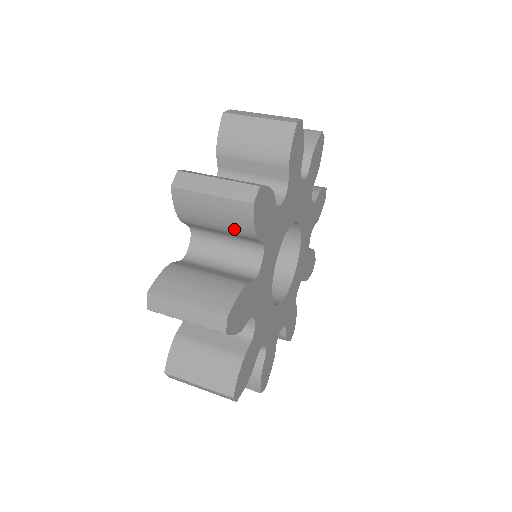
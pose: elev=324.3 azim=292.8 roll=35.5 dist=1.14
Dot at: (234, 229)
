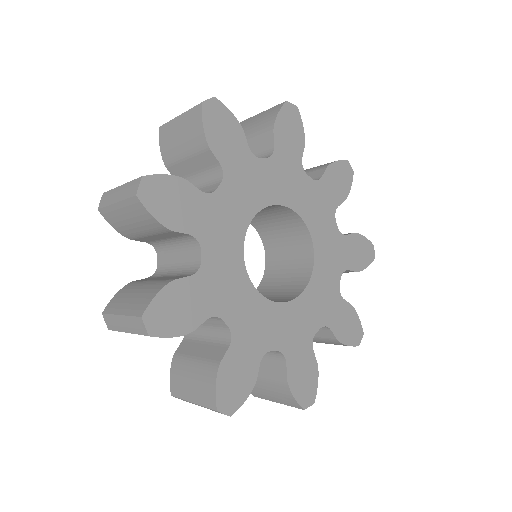
Dot at: (151, 229)
